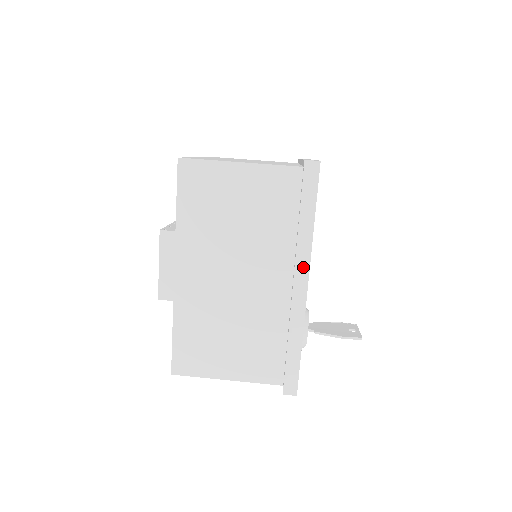
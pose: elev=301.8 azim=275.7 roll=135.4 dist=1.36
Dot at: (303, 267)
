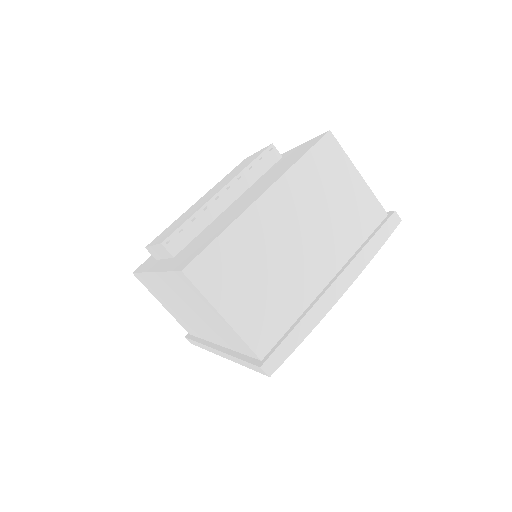
Dot at: (225, 356)
